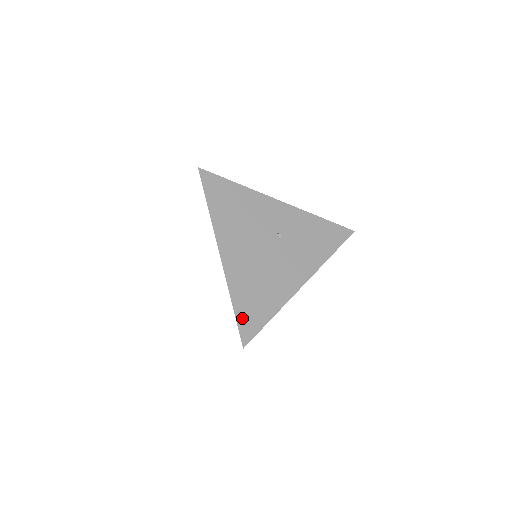
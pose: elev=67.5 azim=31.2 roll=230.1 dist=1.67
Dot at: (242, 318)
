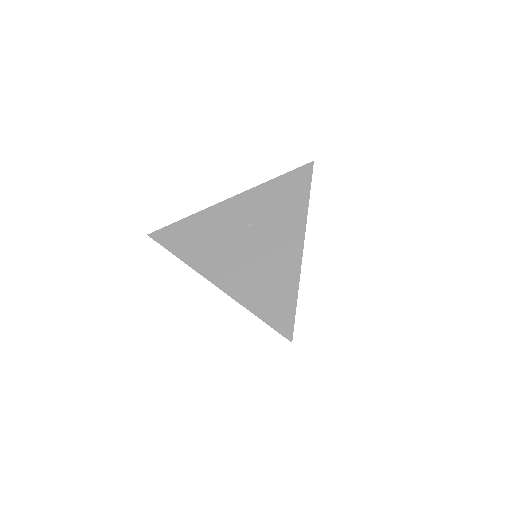
Dot at: (271, 319)
